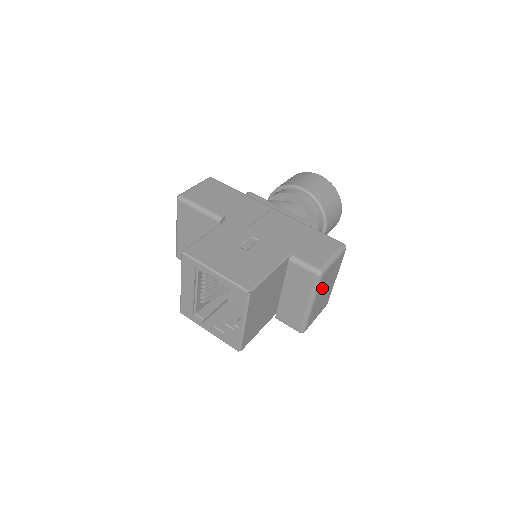
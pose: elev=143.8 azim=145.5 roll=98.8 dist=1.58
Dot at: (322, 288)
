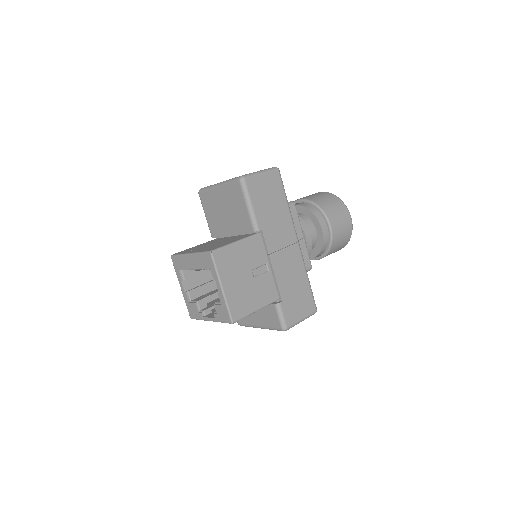
Dot at: occluded
